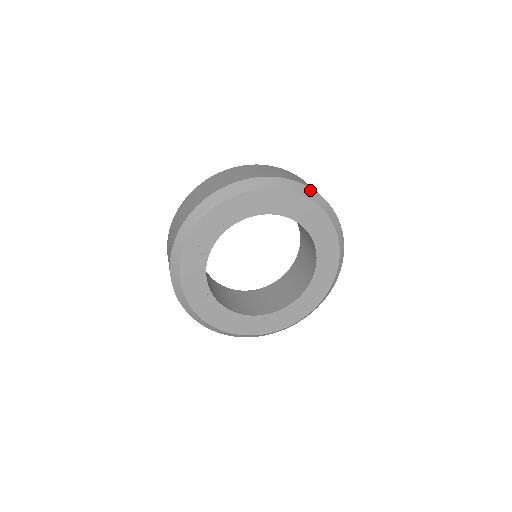
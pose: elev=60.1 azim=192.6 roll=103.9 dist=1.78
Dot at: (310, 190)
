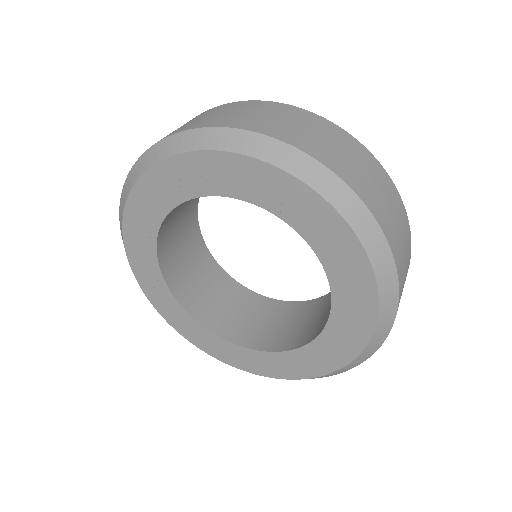
Dot at: (390, 323)
